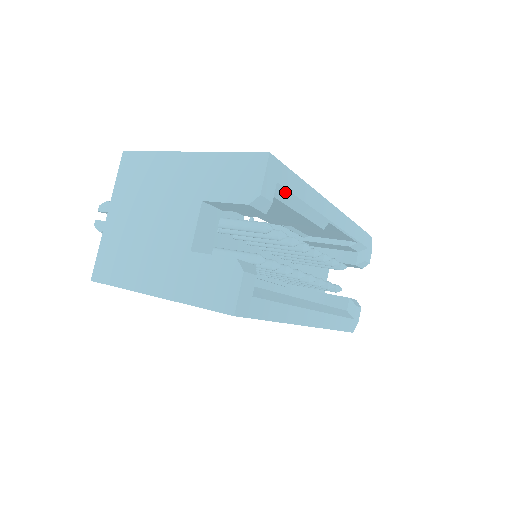
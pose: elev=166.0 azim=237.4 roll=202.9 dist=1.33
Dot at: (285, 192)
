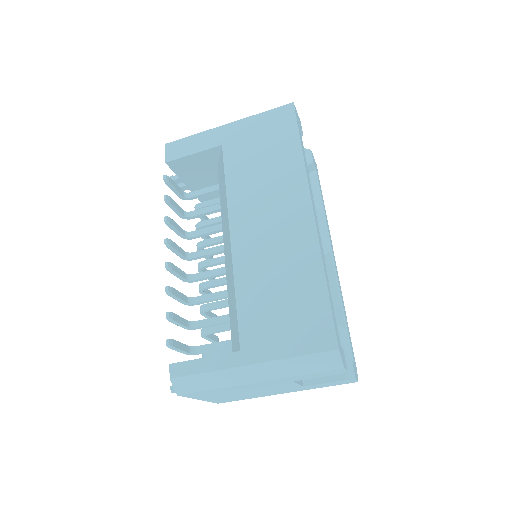
Dot at: (317, 182)
